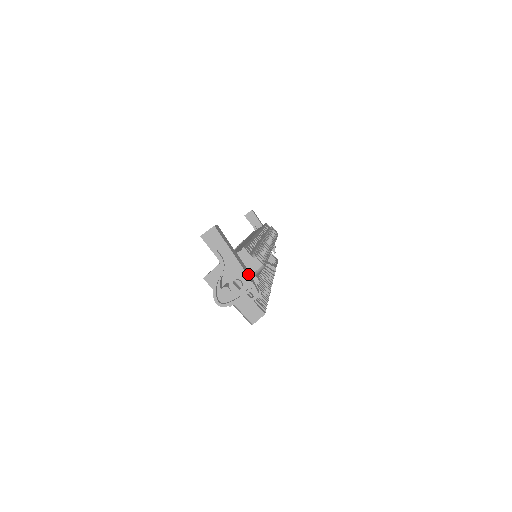
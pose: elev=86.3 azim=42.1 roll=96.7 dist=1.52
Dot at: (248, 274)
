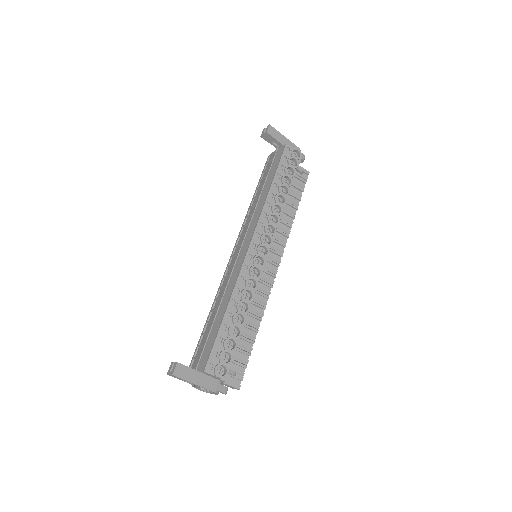
Dot at: (213, 387)
